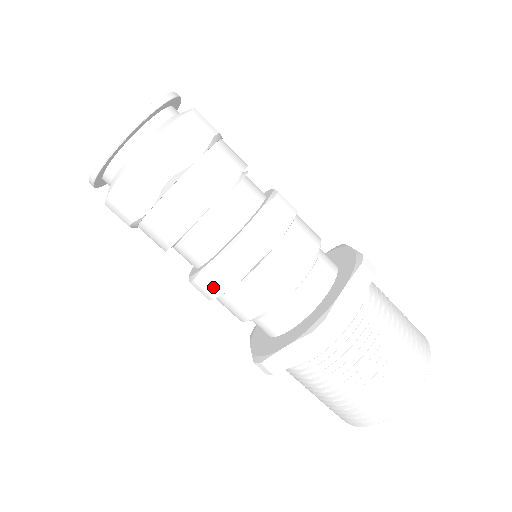
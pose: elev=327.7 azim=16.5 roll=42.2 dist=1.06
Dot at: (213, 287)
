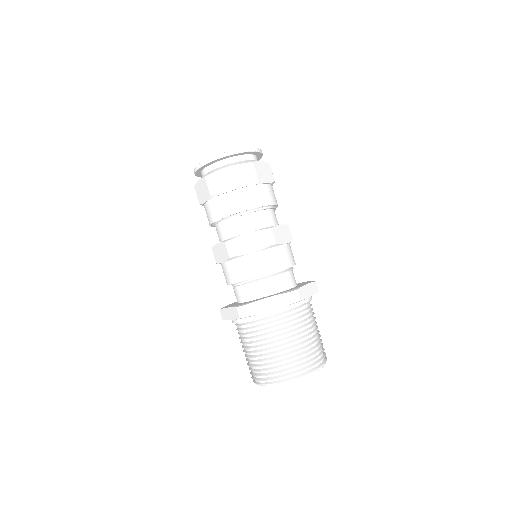
Dot at: (240, 248)
